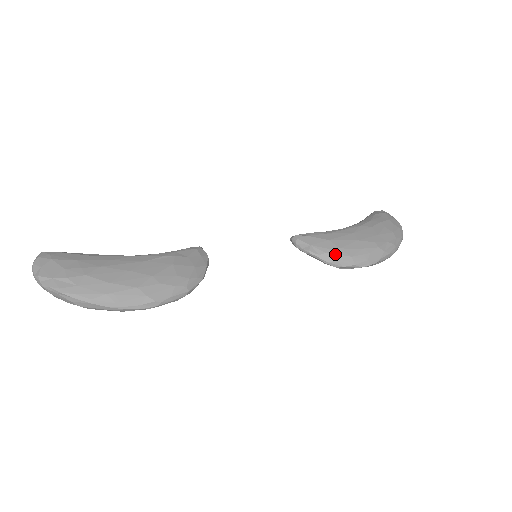
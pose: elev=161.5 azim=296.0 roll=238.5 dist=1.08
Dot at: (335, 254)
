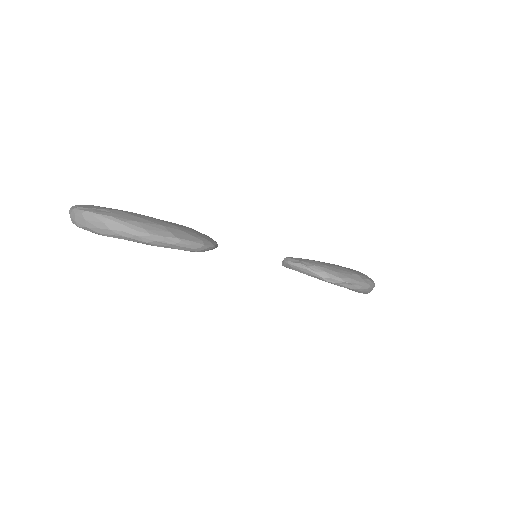
Dot at: (322, 267)
